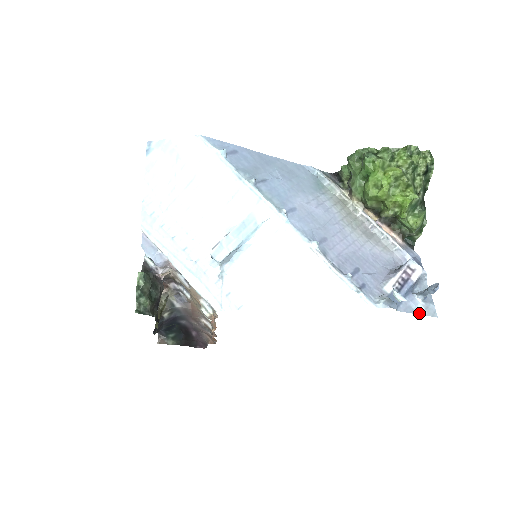
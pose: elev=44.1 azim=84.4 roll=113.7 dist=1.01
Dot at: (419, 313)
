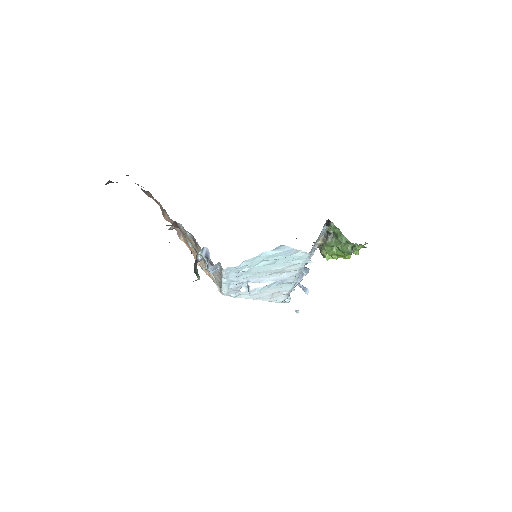
Dot at: occluded
